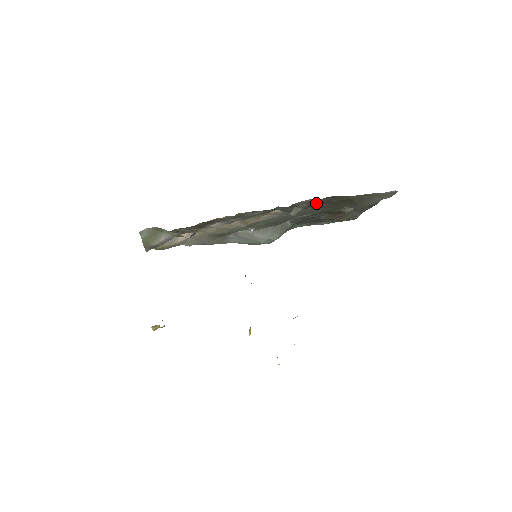
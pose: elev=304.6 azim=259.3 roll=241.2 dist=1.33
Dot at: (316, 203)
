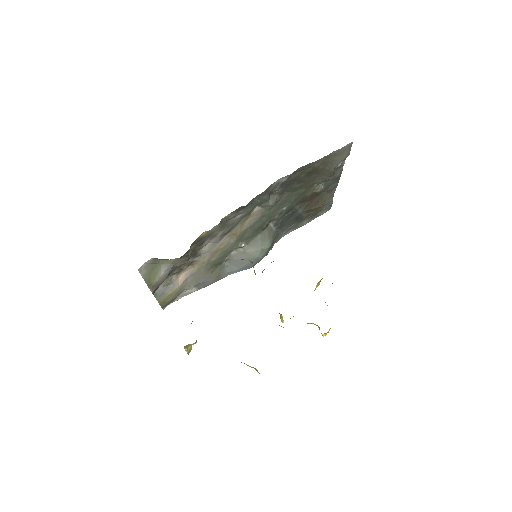
Dot at: (287, 184)
